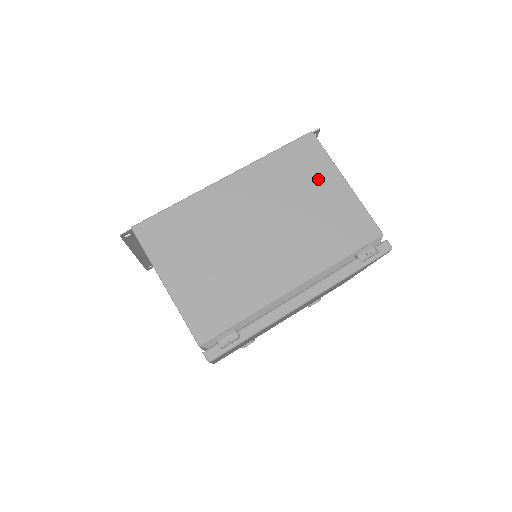
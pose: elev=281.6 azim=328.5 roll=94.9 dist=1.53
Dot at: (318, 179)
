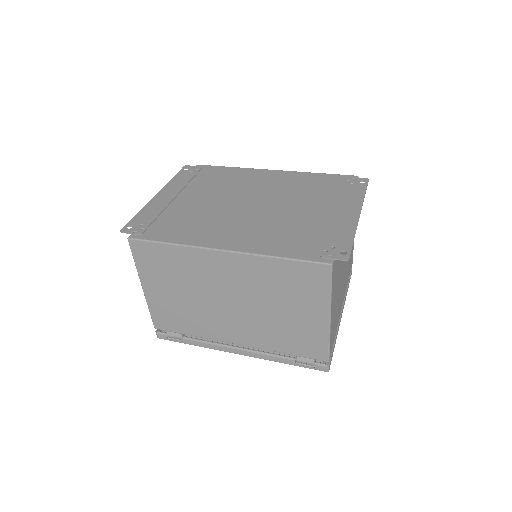
Dot at: (305, 301)
